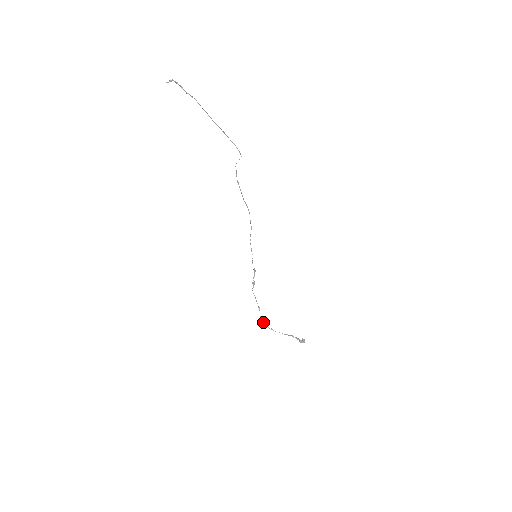
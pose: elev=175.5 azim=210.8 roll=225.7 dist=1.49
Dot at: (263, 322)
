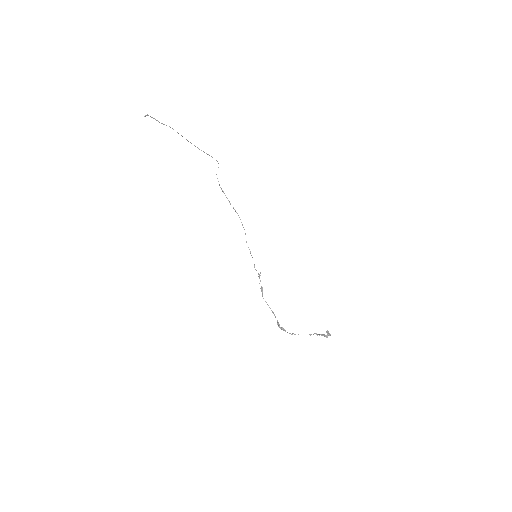
Dot at: (282, 329)
